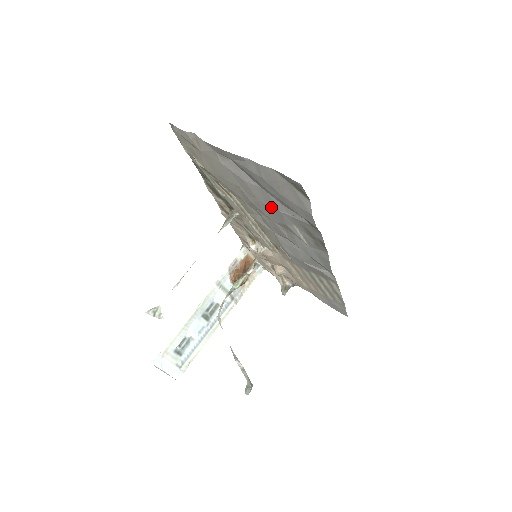
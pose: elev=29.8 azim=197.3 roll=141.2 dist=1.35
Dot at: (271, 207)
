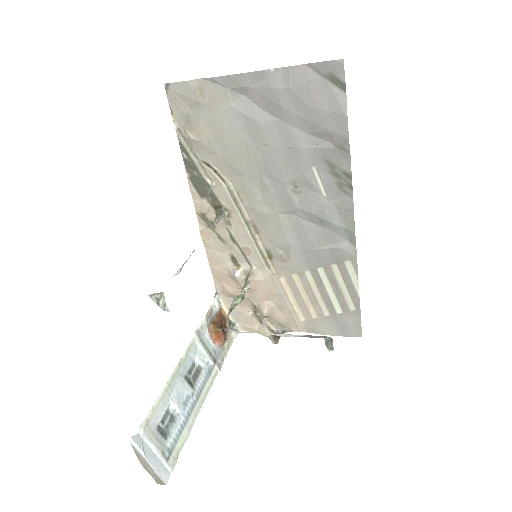
Dot at: (287, 149)
